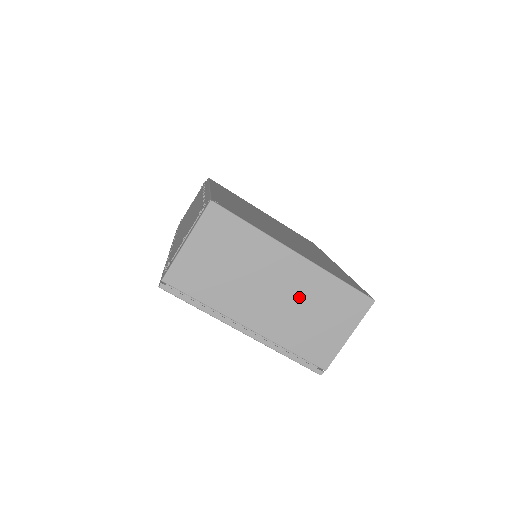
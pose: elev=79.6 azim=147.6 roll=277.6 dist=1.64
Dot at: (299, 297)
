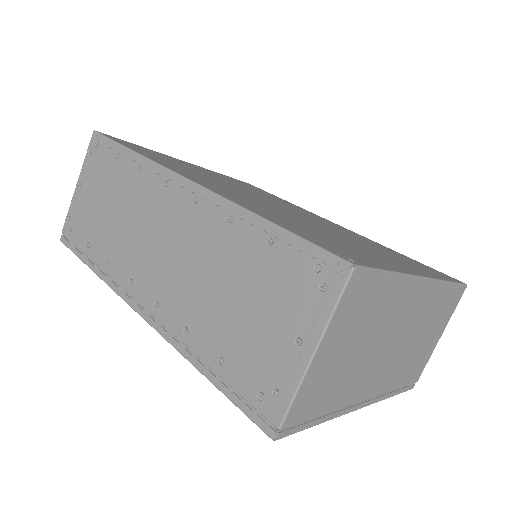
Dot at: (416, 328)
